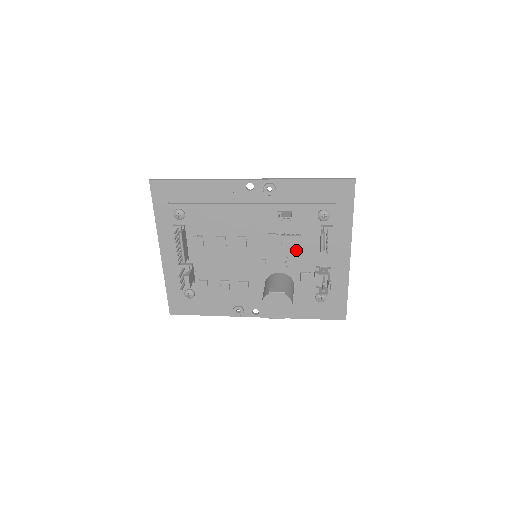
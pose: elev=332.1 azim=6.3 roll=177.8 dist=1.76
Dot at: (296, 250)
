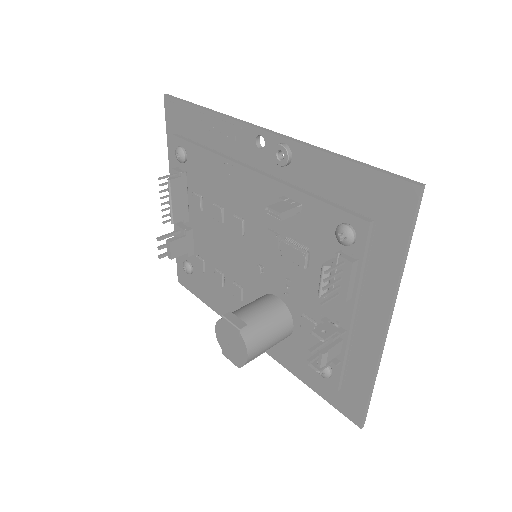
Dot at: (302, 274)
